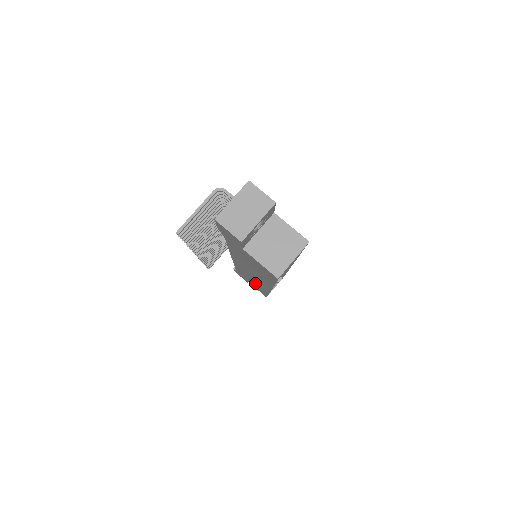
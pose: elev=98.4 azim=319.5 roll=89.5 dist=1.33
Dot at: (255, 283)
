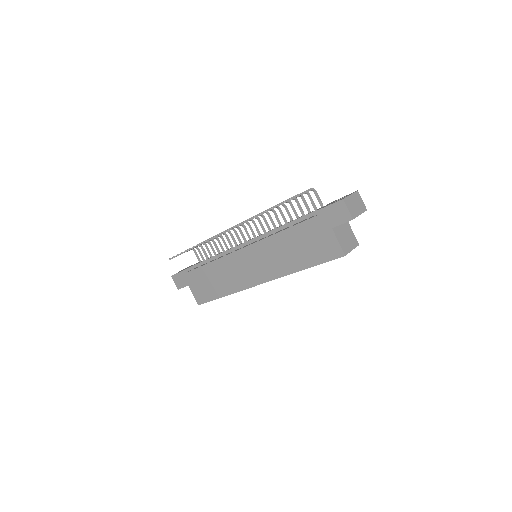
Dot at: (221, 282)
